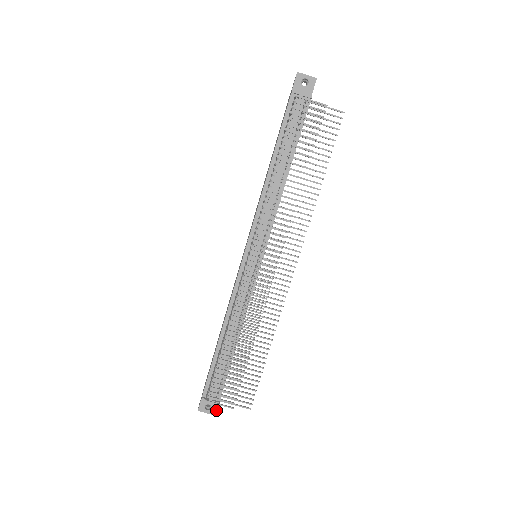
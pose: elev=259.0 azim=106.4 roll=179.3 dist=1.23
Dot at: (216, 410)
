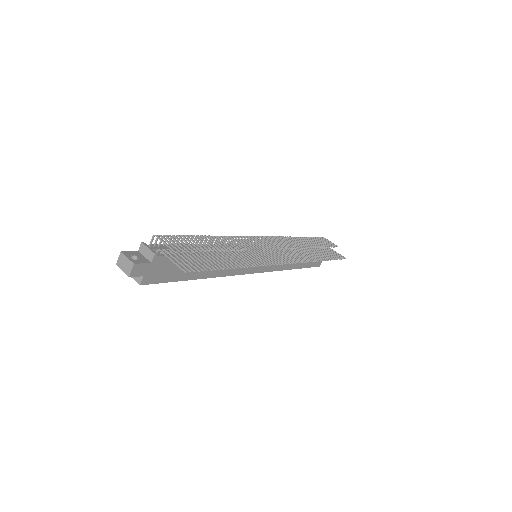
Dot at: (140, 263)
